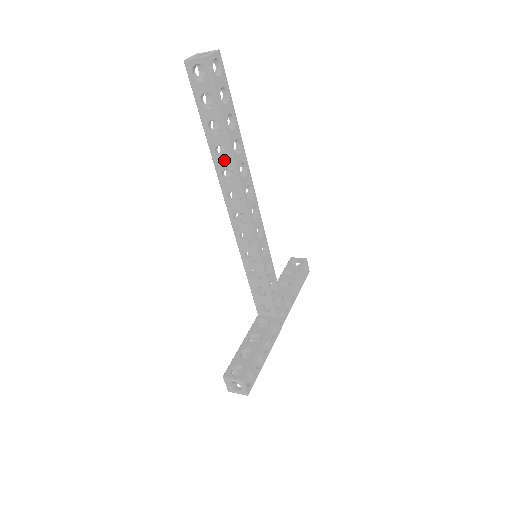
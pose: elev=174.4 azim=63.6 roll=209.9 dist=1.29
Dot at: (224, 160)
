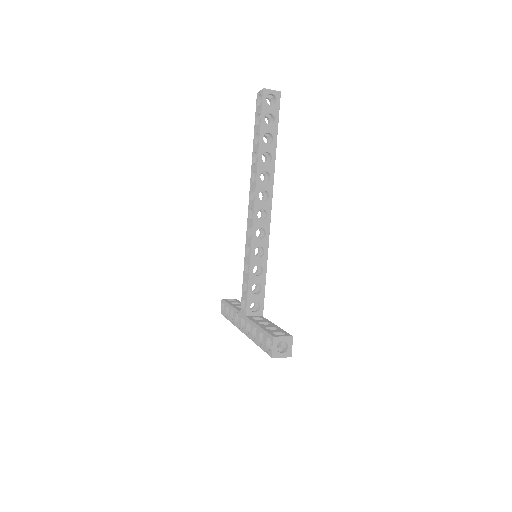
Dot at: (267, 164)
